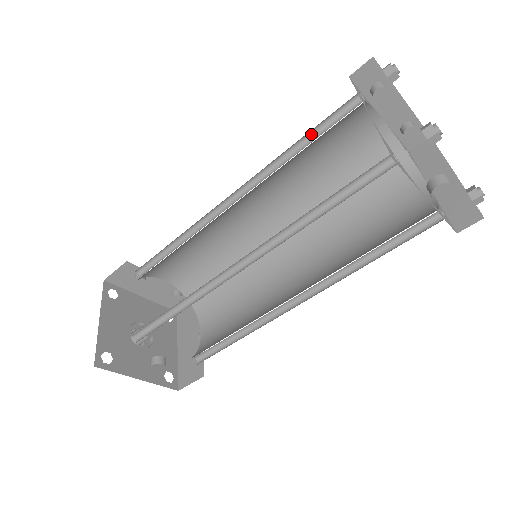
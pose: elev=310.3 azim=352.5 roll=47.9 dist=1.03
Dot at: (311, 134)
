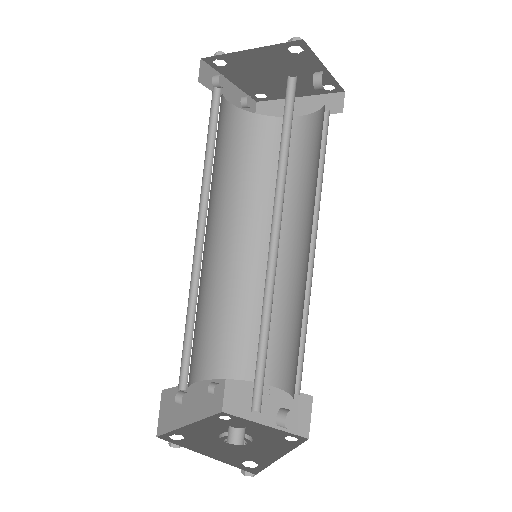
Dot at: (208, 138)
